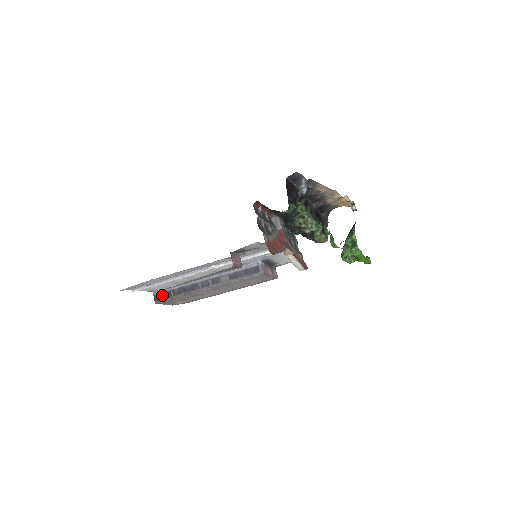
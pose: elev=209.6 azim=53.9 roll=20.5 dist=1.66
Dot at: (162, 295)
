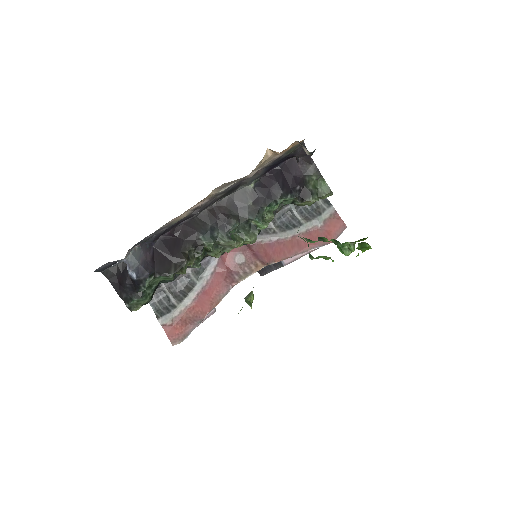
Dot at: occluded
